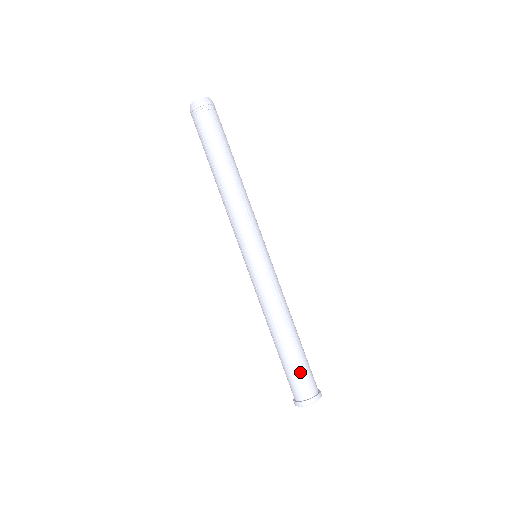
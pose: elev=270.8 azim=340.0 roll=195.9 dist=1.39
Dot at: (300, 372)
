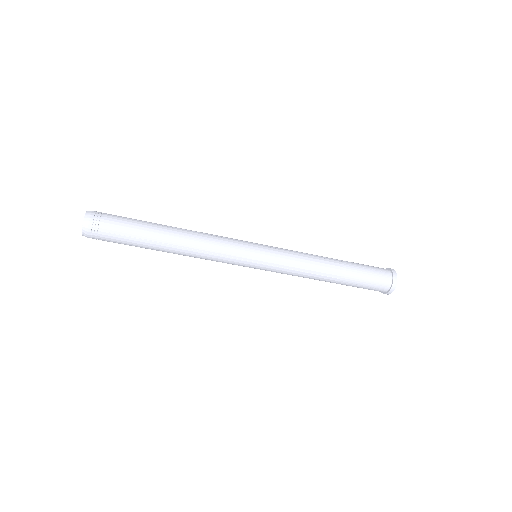
Dot at: (366, 285)
